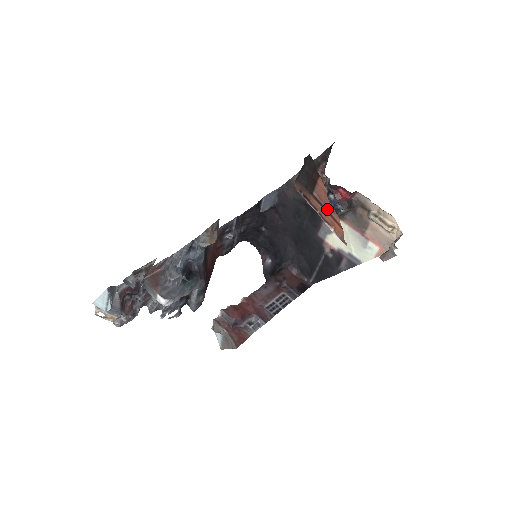
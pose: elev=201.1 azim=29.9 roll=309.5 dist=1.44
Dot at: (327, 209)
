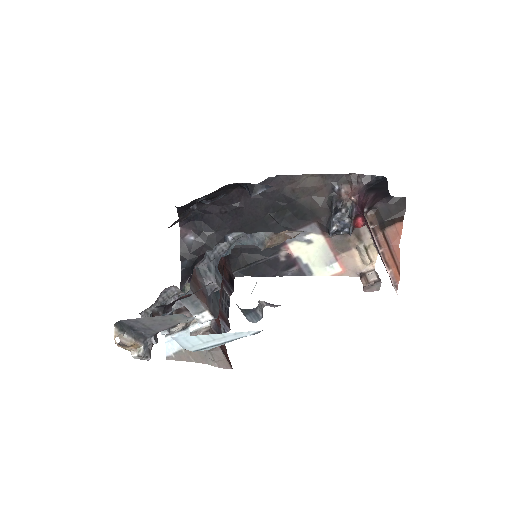
Dot at: (392, 252)
